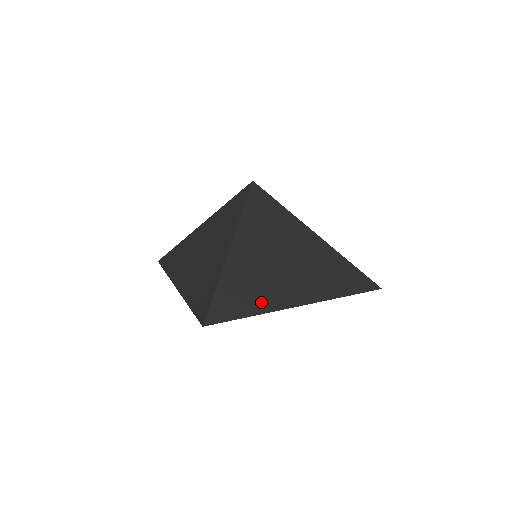
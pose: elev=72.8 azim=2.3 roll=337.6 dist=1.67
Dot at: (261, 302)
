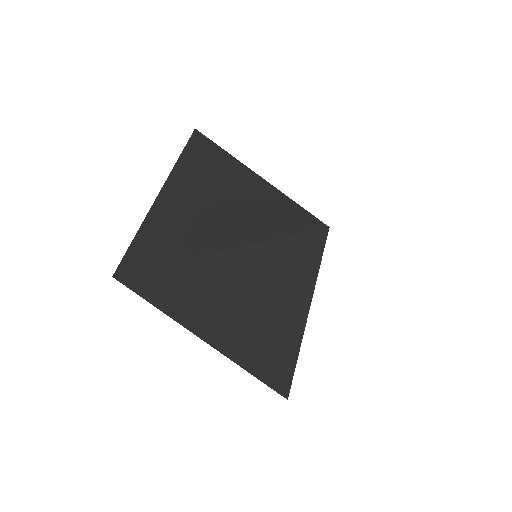
Dot at: occluded
